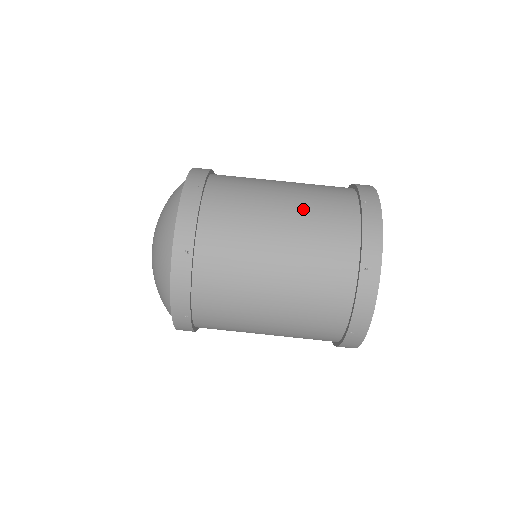
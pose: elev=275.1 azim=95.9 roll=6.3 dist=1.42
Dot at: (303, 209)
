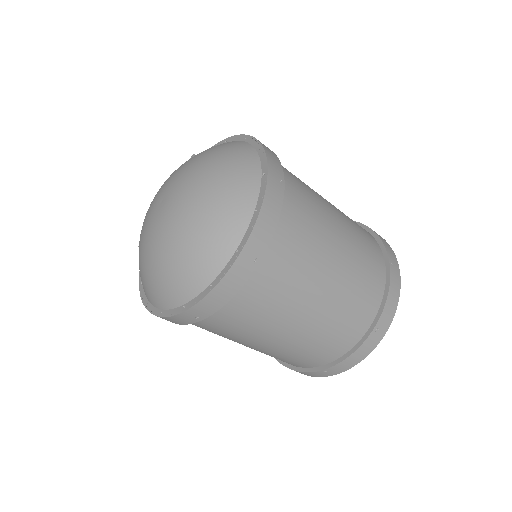
Dot at: (353, 251)
